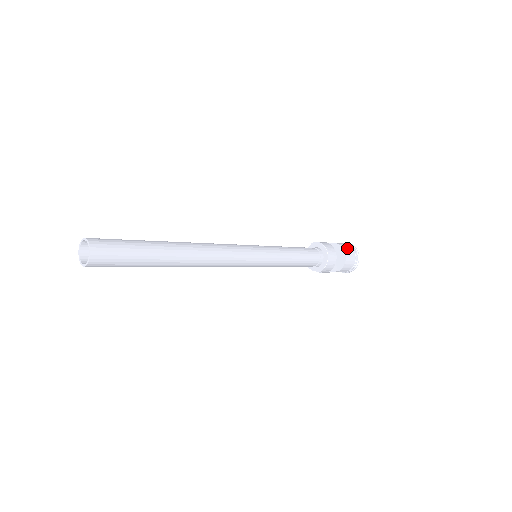
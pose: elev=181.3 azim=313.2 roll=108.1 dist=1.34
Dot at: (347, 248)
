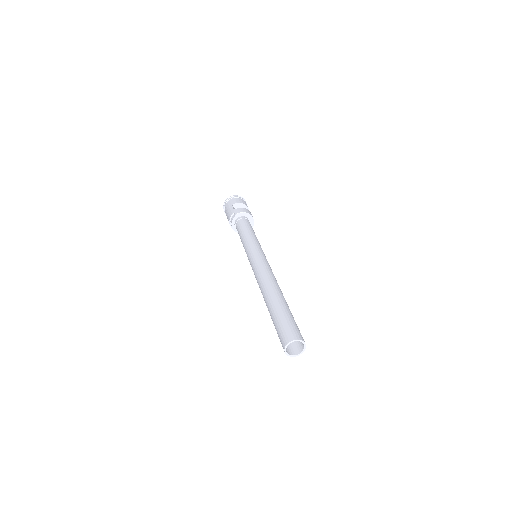
Dot at: (243, 202)
